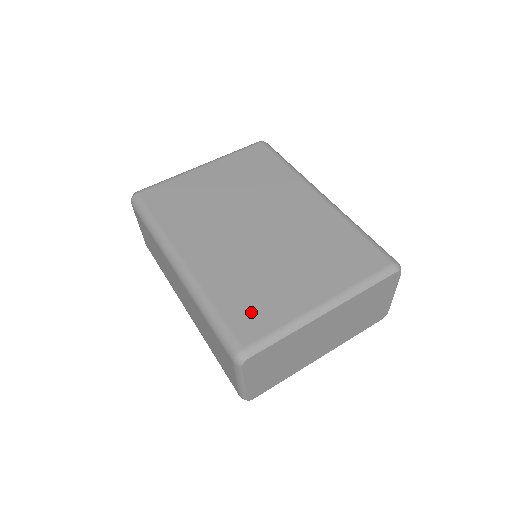
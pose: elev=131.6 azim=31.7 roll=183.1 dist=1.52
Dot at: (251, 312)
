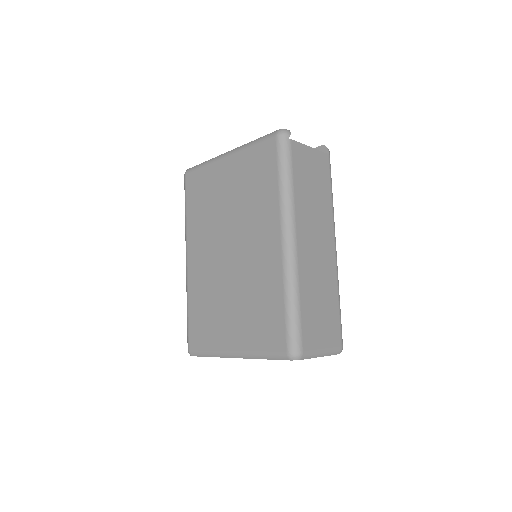
Dot at: (200, 328)
